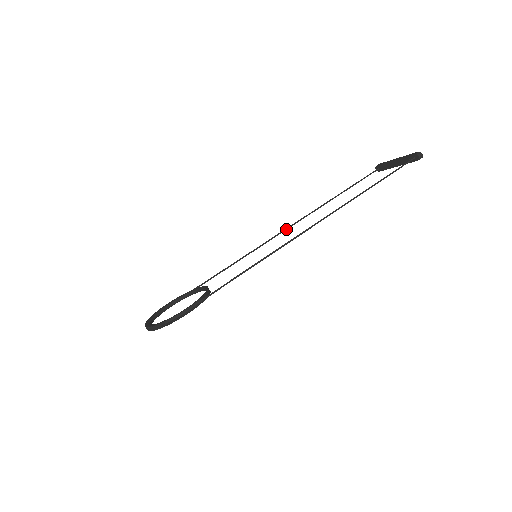
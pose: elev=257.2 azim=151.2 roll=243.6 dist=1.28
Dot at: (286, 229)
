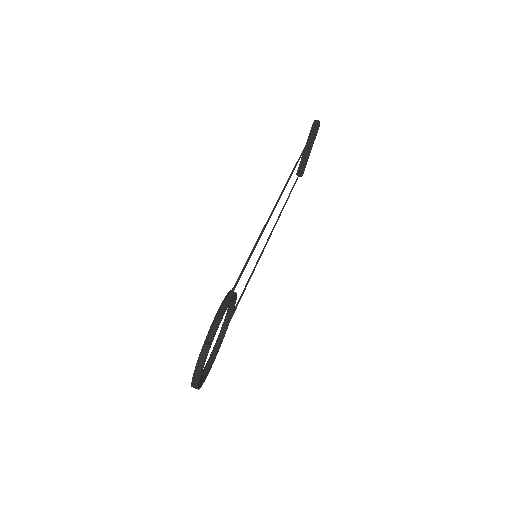
Dot at: (266, 243)
